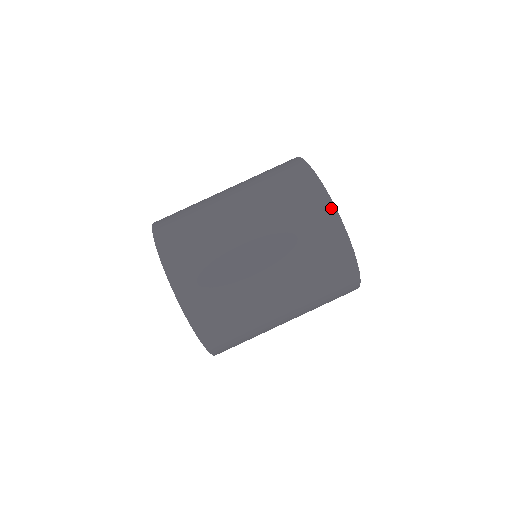
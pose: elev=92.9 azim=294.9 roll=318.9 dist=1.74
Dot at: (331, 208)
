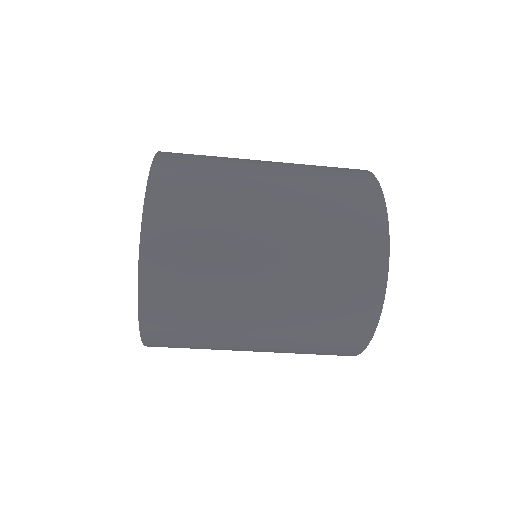
Dot at: occluded
